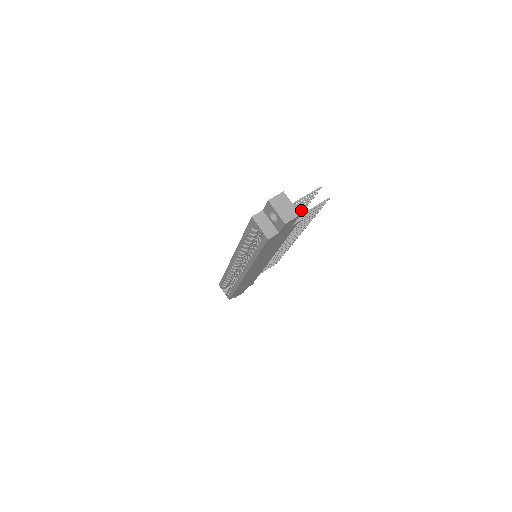
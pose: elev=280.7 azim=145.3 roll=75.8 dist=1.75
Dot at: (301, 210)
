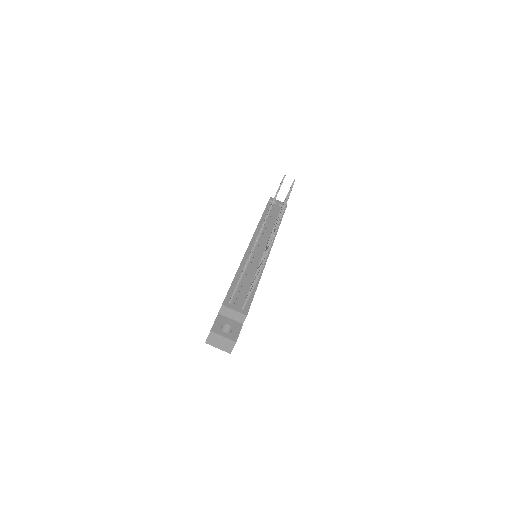
Dot at: occluded
